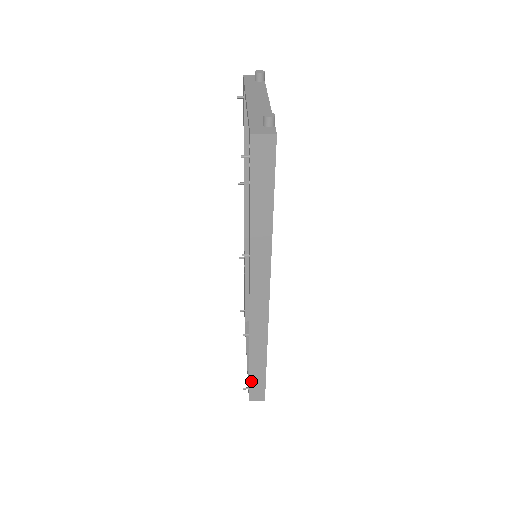
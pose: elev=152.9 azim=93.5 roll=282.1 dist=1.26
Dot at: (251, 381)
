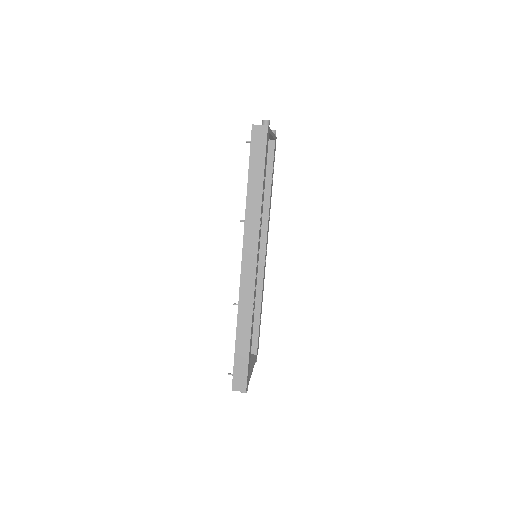
Dot at: (236, 362)
